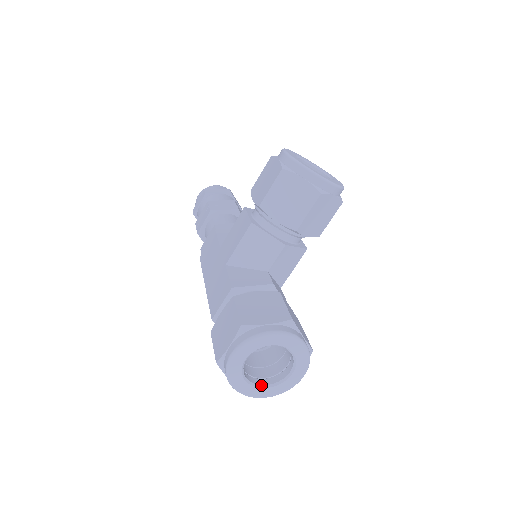
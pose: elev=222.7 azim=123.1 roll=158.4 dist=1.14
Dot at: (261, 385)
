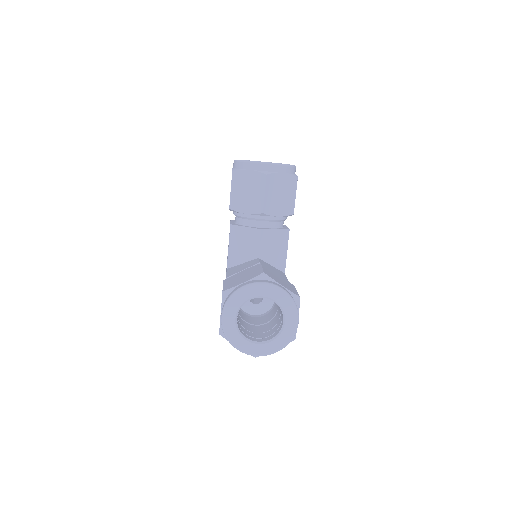
Dot at: (263, 341)
